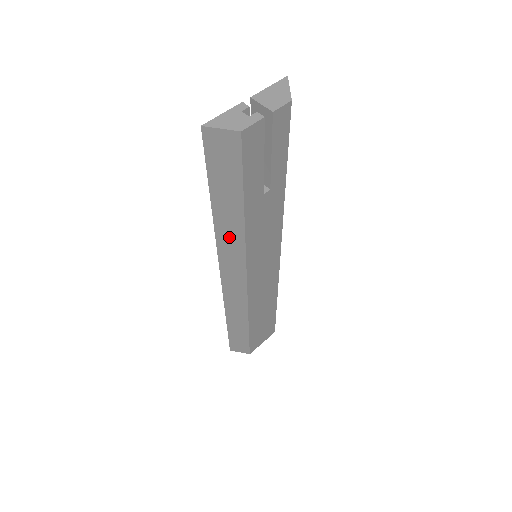
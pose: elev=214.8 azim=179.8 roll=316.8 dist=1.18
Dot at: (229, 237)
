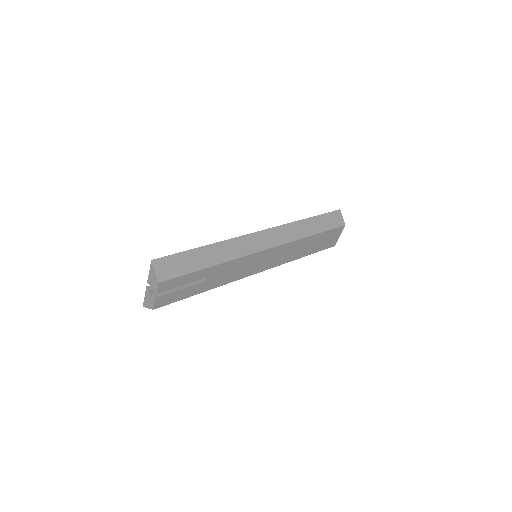
Dot at: occluded
